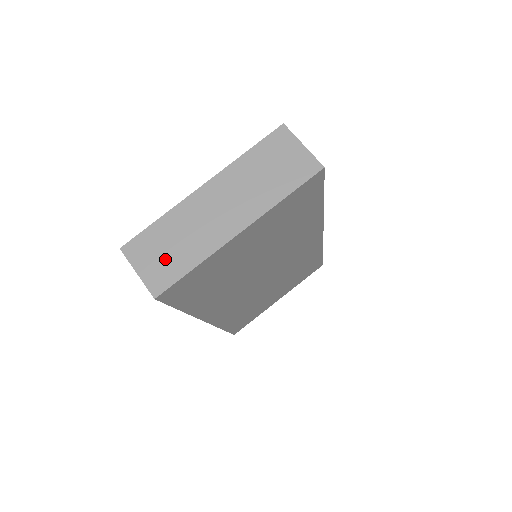
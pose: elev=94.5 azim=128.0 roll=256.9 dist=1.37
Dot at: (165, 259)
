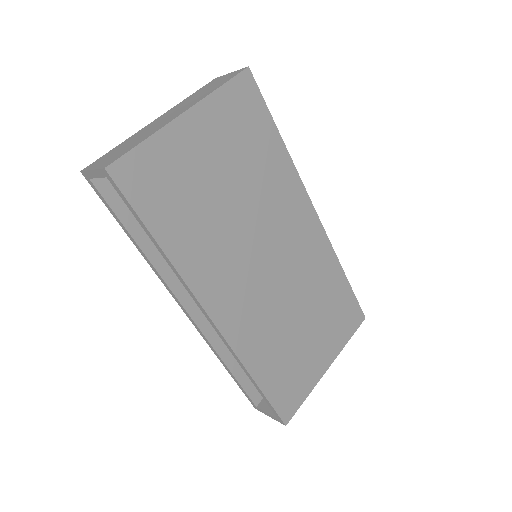
Dot at: (118, 152)
